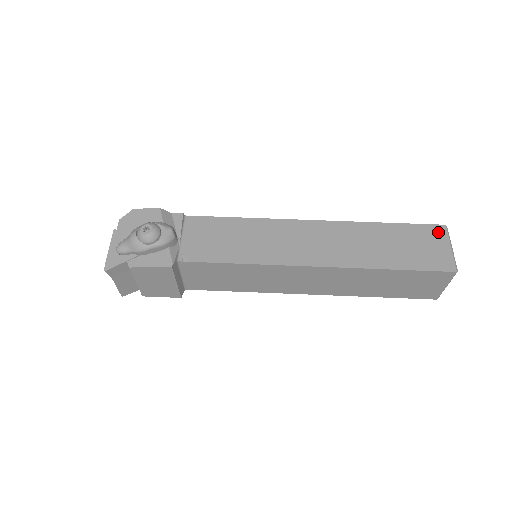
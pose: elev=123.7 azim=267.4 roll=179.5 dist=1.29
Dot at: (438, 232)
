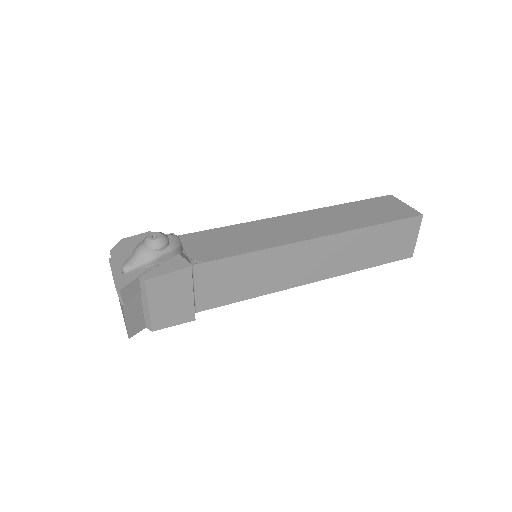
Dot at: (390, 199)
